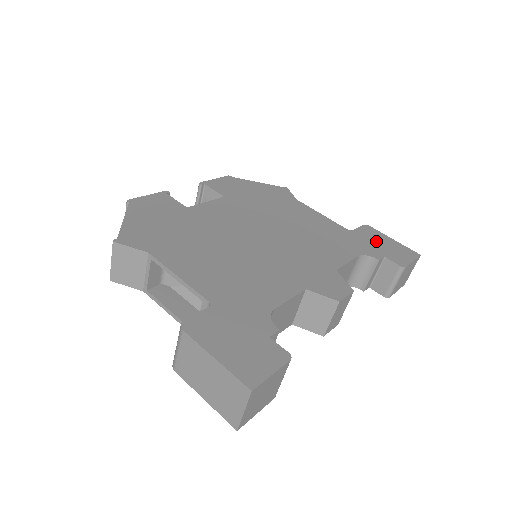
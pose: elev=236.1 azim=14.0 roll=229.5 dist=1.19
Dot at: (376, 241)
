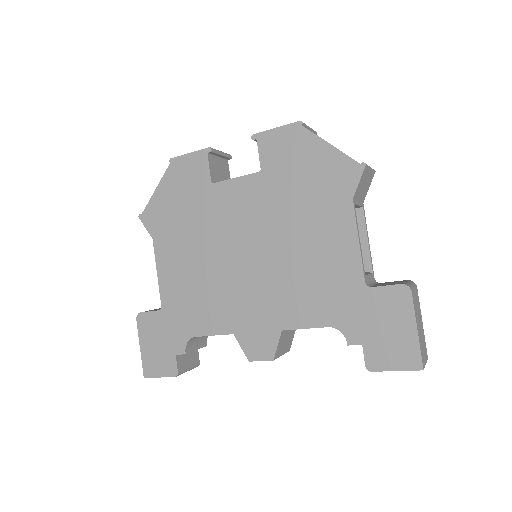
Dot at: (383, 319)
